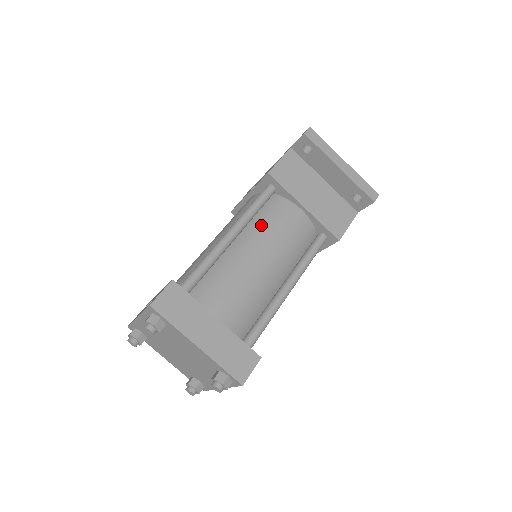
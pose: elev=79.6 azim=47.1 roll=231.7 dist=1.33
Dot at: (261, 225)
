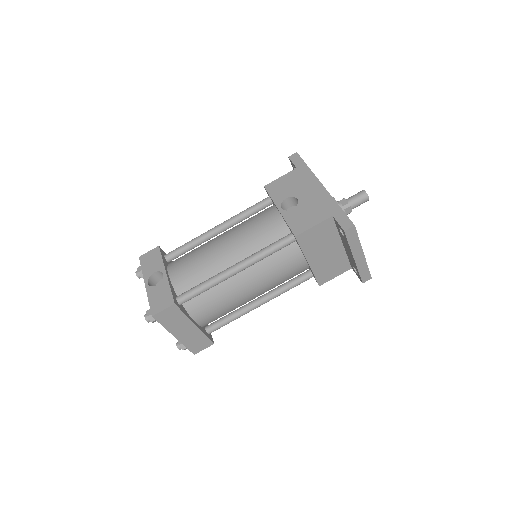
Dot at: (265, 266)
